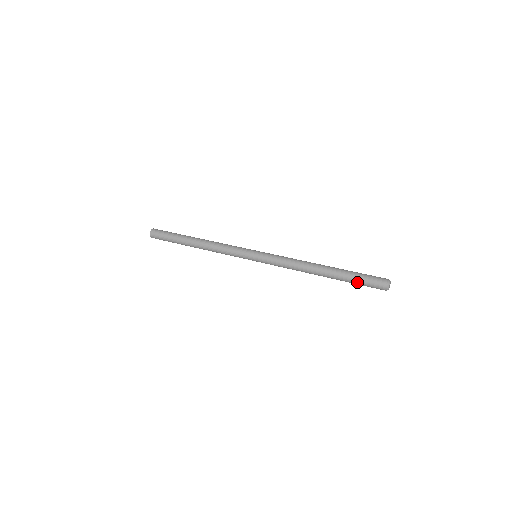
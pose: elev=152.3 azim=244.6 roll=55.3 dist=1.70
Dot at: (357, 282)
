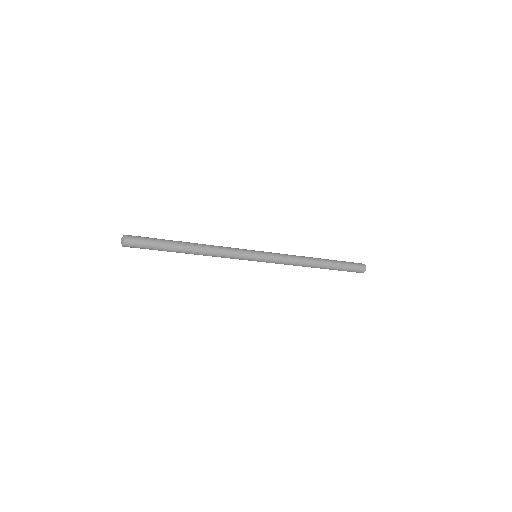
Dot at: (346, 263)
